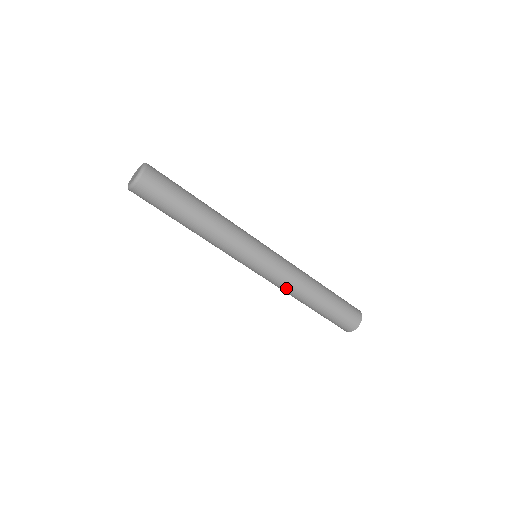
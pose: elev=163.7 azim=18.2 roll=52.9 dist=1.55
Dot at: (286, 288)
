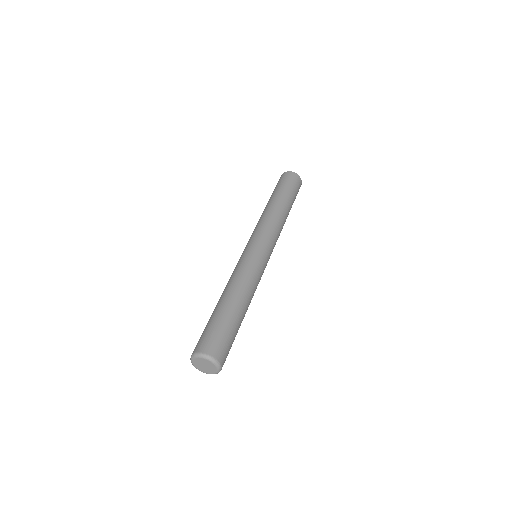
Dot at: occluded
